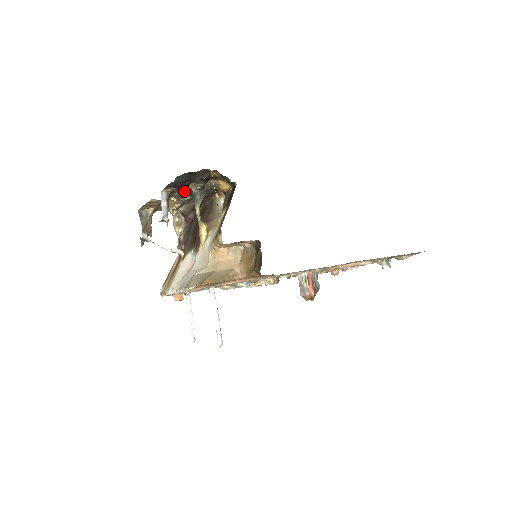
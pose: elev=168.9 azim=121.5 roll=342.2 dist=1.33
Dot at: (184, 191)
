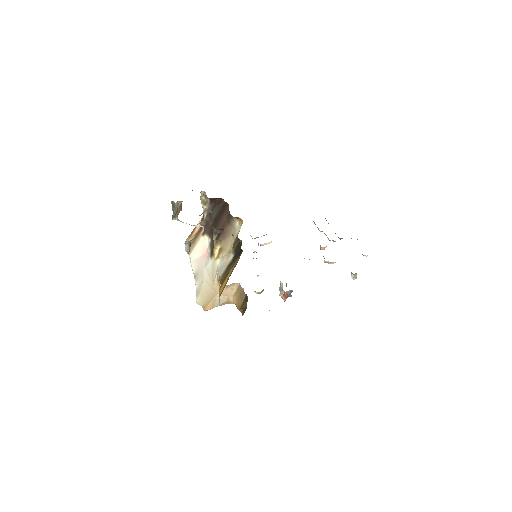
Dot at: occluded
